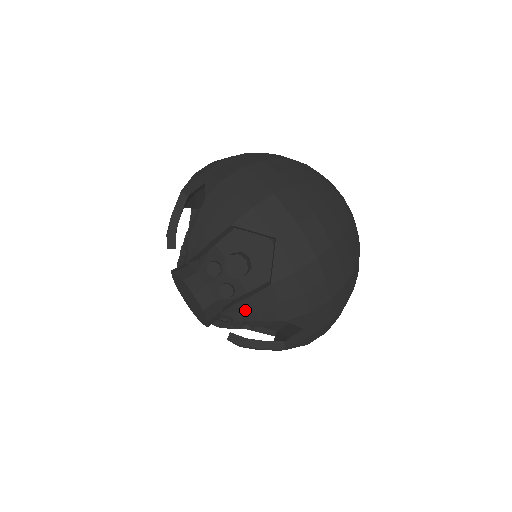
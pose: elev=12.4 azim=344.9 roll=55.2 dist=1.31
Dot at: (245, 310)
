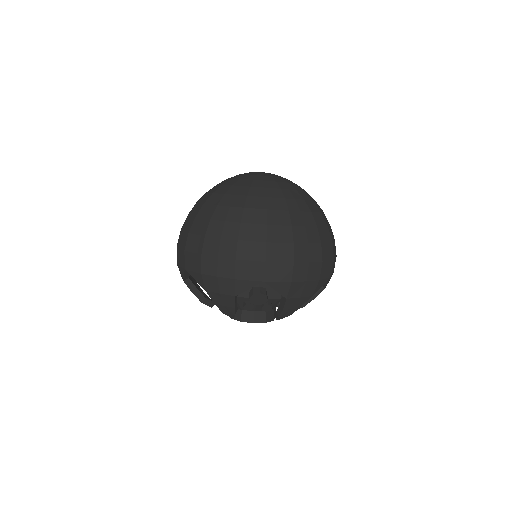
Dot at: (287, 313)
